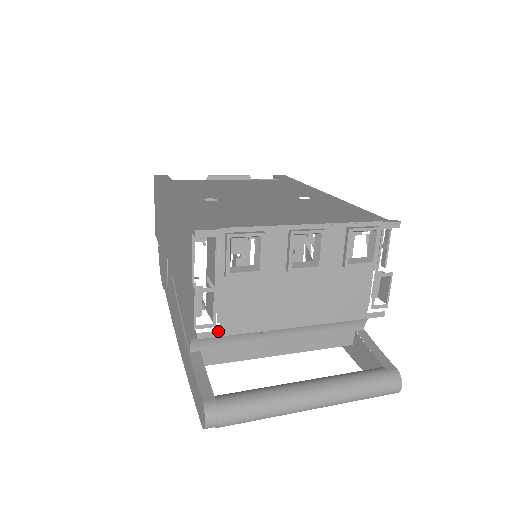
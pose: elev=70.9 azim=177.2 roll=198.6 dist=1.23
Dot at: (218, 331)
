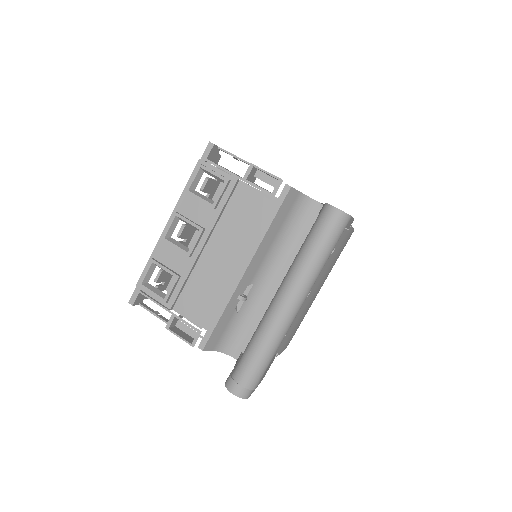
Dot at: (206, 332)
